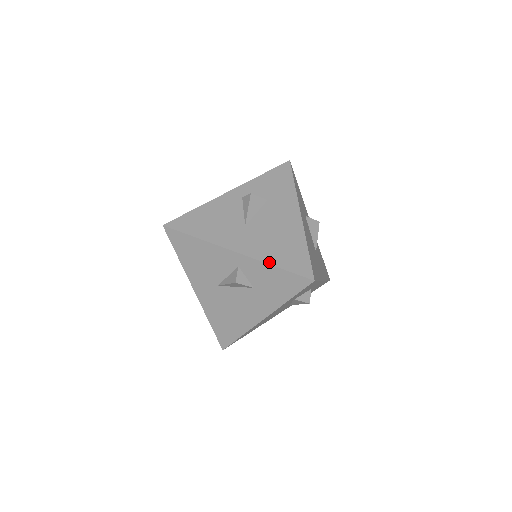
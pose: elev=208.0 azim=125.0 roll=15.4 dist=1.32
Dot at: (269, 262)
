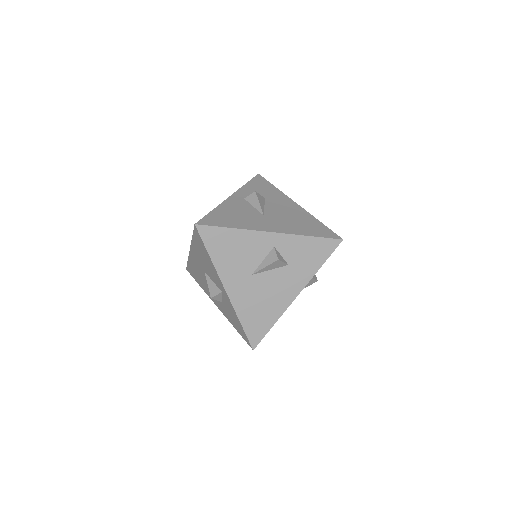
Dot at: (302, 234)
